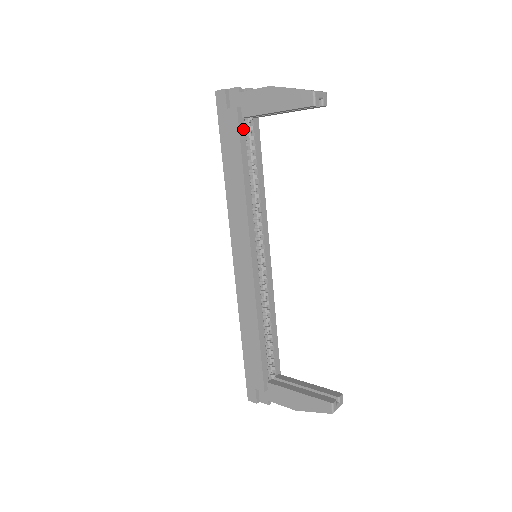
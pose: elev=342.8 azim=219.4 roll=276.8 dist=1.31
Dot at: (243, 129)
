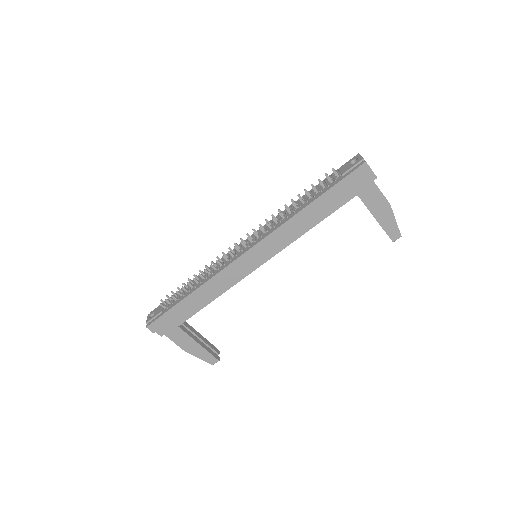
Dot at: (348, 199)
